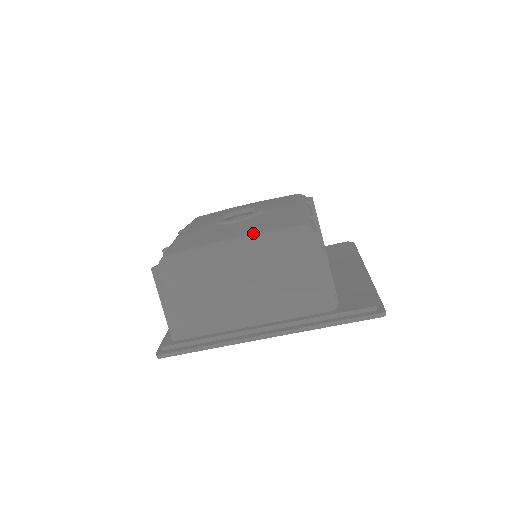
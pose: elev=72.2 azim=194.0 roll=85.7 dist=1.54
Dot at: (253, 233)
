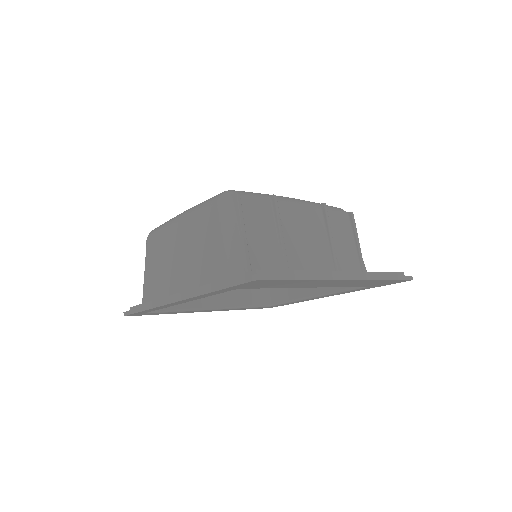
Dot at: occluded
